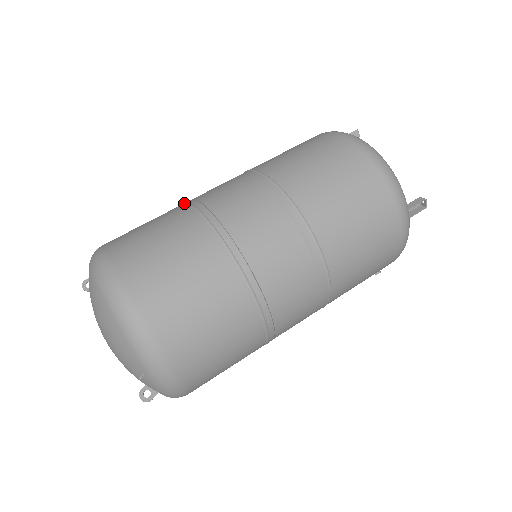
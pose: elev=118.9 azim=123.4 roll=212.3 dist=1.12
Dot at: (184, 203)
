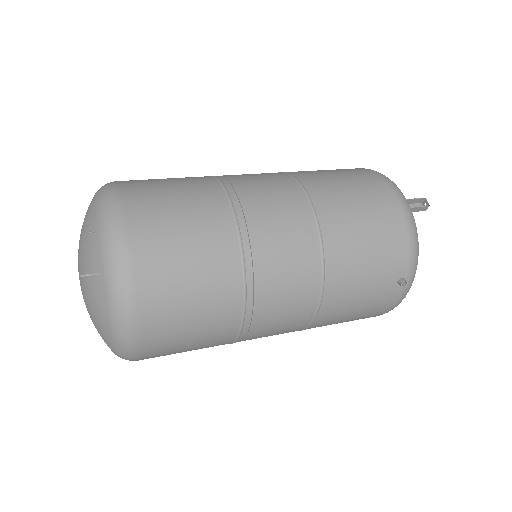
Dot at: occluded
